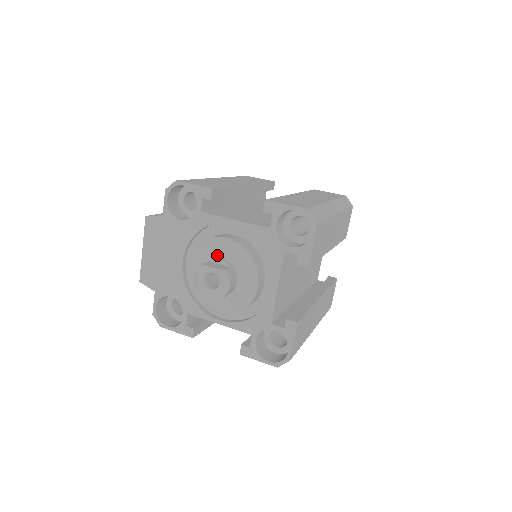
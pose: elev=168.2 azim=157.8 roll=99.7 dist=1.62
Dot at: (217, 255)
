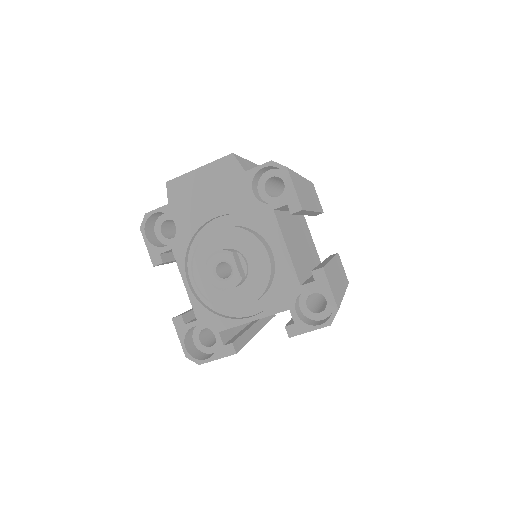
Dot at: (247, 255)
